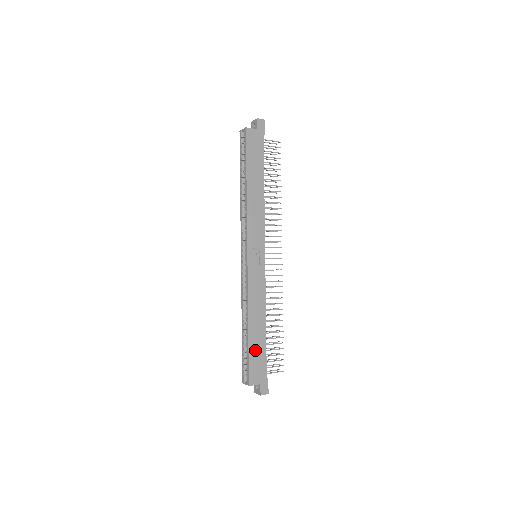
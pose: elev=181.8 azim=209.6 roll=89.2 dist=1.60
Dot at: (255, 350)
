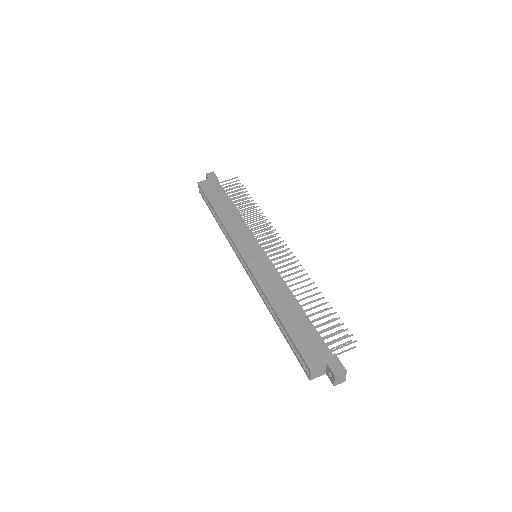
Dot at: (297, 330)
